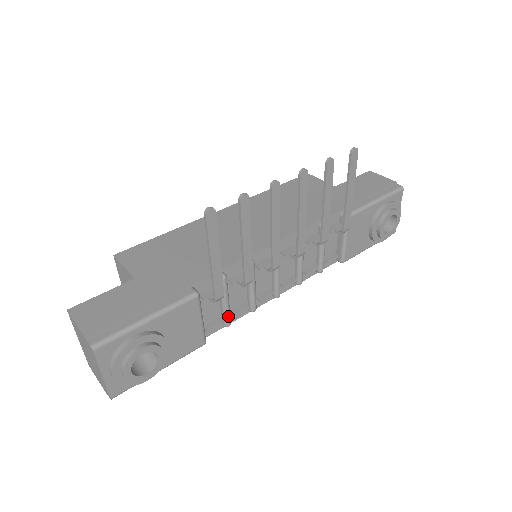
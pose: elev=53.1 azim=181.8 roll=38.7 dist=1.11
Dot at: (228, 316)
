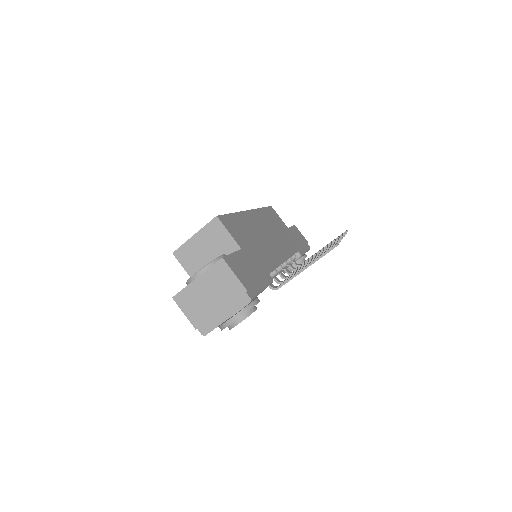
Dot at: occluded
